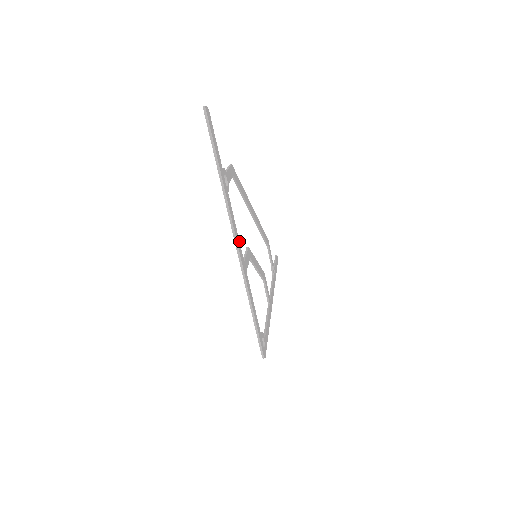
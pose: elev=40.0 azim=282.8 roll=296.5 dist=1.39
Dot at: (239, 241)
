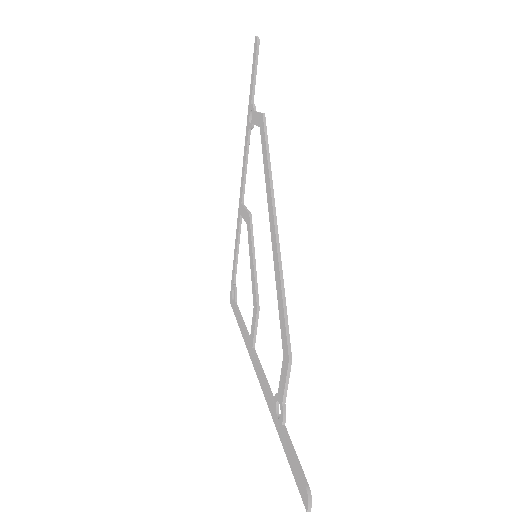
Dot at: (260, 364)
